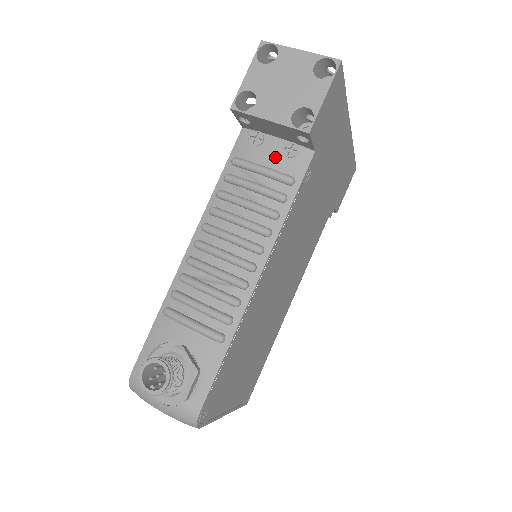
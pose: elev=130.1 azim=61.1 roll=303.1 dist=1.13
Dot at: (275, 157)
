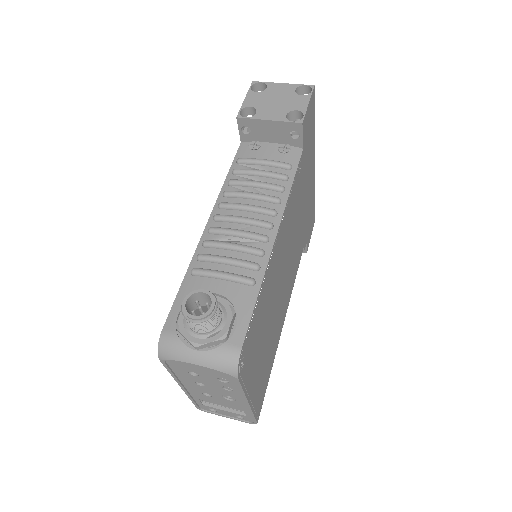
Dot at: (273, 154)
